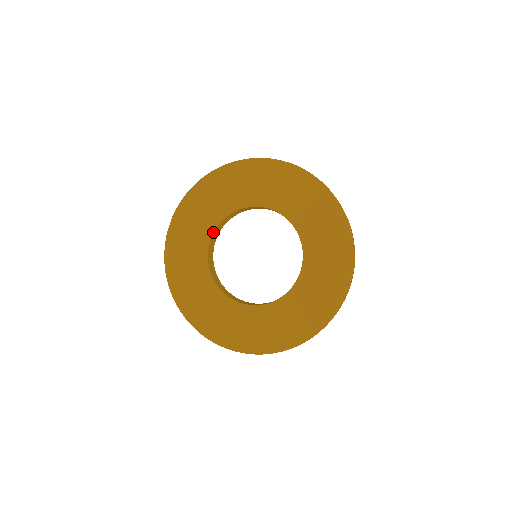
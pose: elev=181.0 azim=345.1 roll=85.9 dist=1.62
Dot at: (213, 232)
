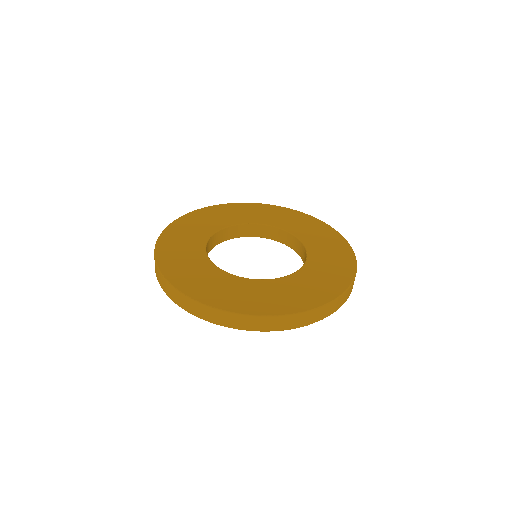
Dot at: (253, 224)
